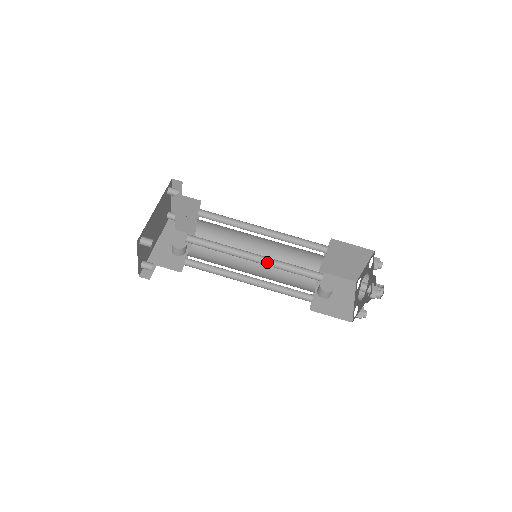
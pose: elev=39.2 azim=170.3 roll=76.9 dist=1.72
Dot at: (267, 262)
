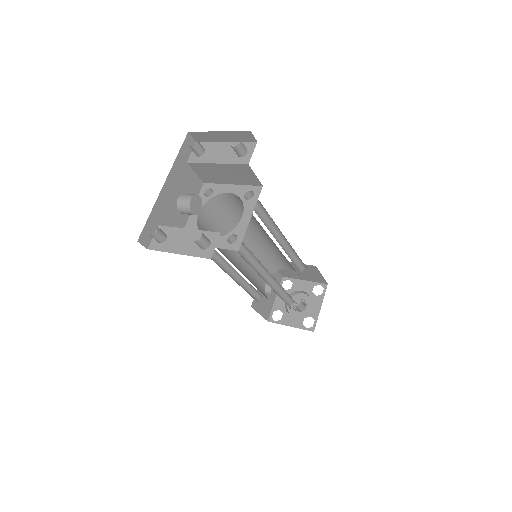
Dot at: (271, 281)
